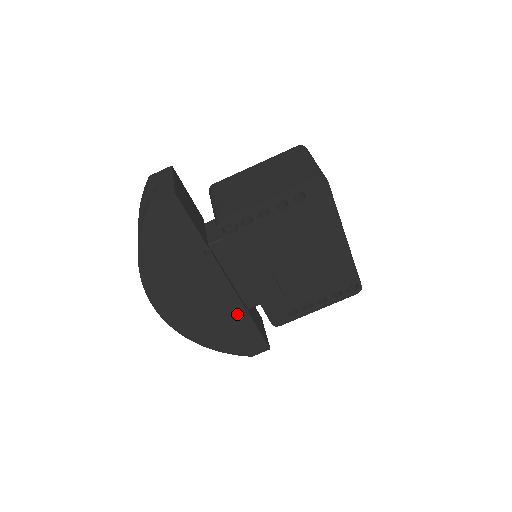
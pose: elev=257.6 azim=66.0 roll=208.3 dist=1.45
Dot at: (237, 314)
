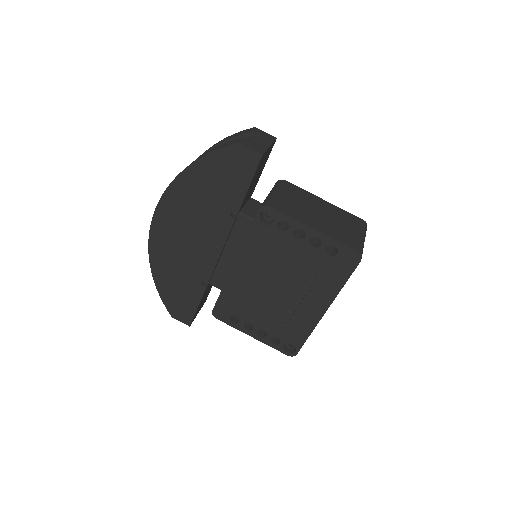
Dot at: (199, 278)
